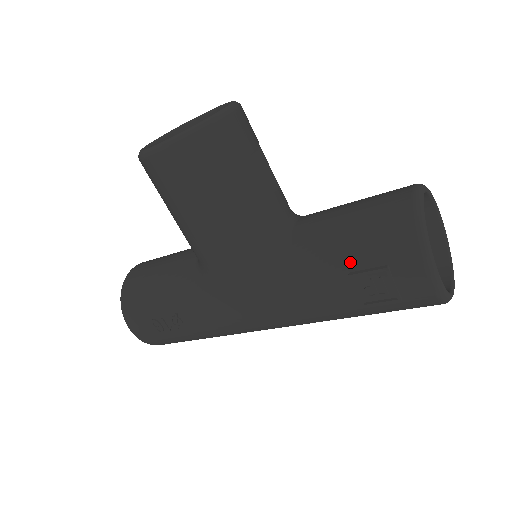
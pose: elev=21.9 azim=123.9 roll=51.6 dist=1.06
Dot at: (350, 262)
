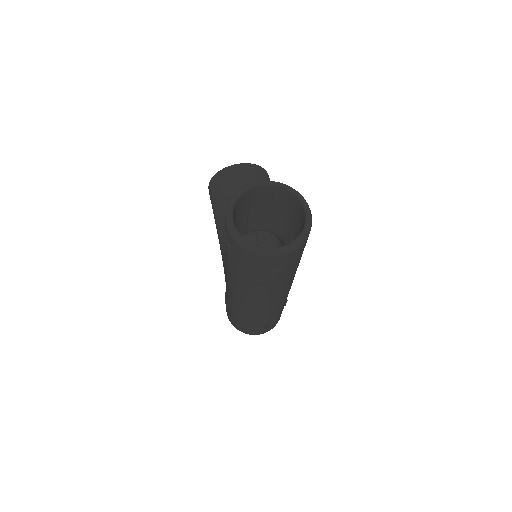
Dot at: occluded
